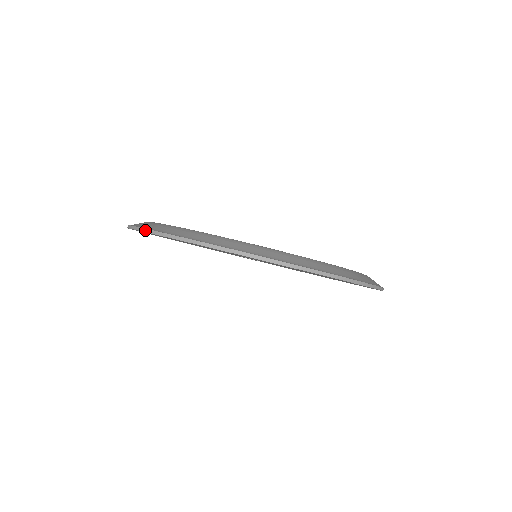
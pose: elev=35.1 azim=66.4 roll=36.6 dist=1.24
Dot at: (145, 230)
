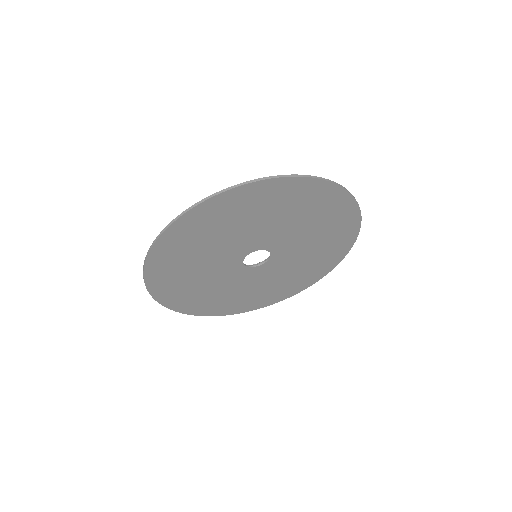
Dot at: (148, 291)
